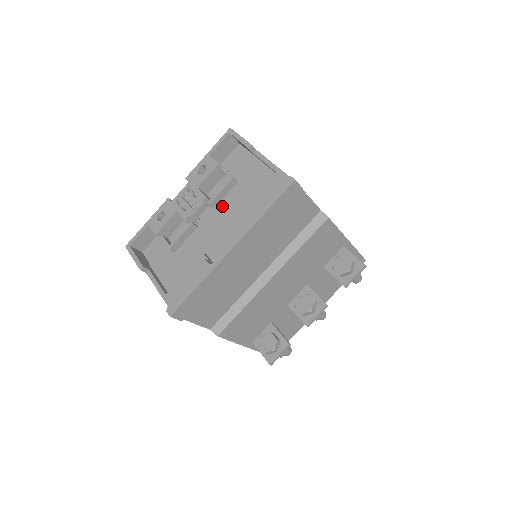
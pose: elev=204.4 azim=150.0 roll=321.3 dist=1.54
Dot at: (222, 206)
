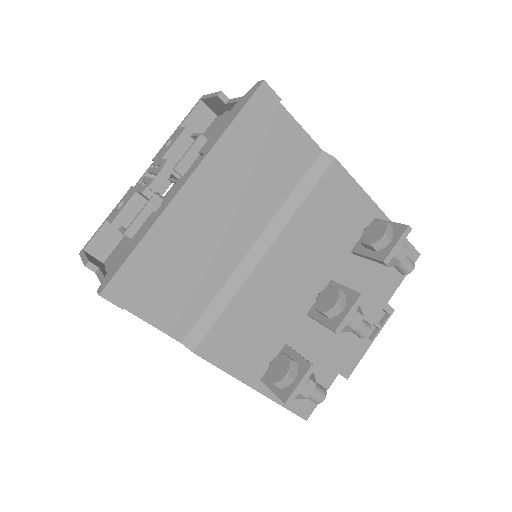
Dot at: (190, 170)
